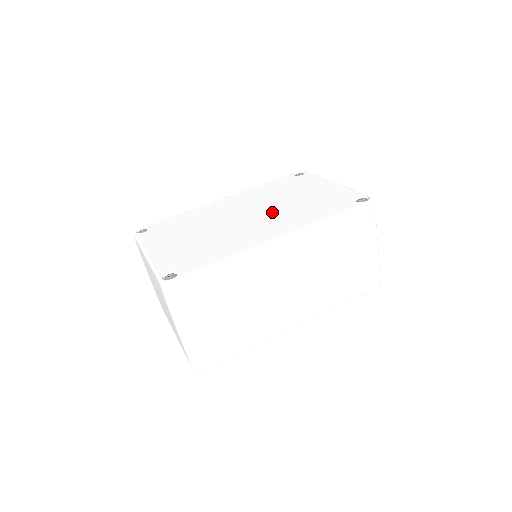
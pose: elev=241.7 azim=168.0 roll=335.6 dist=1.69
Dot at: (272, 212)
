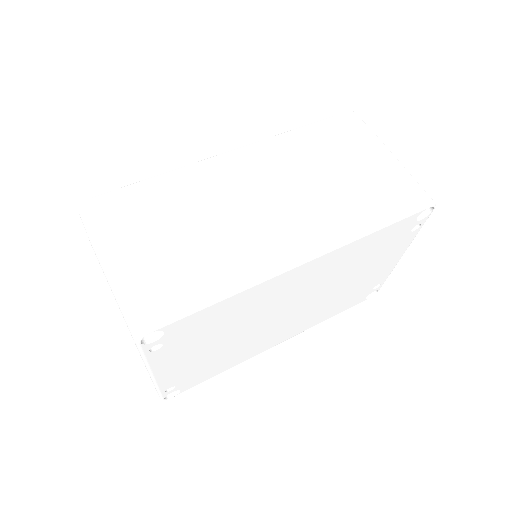
Dot at: occluded
